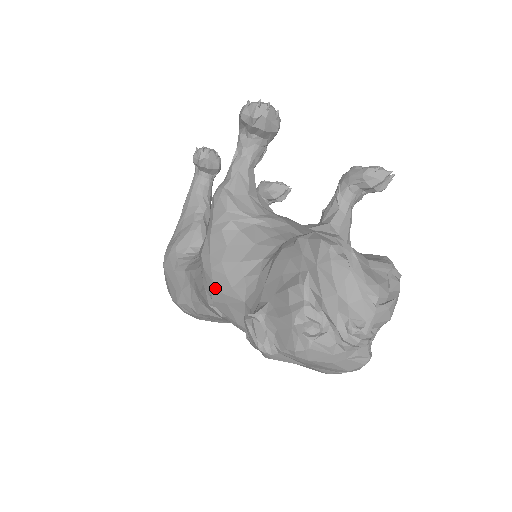
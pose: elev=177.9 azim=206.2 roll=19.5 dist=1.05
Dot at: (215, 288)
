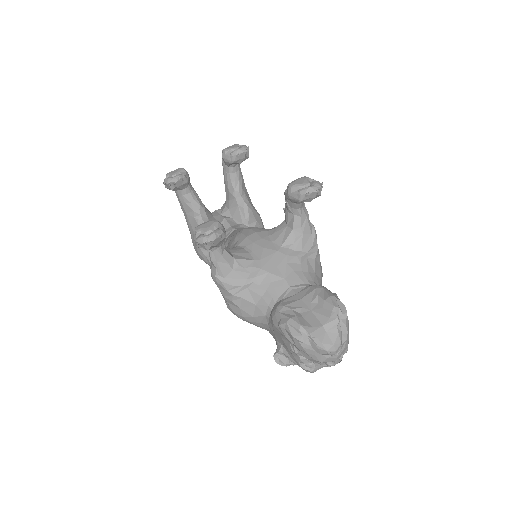
Dot at: occluded
